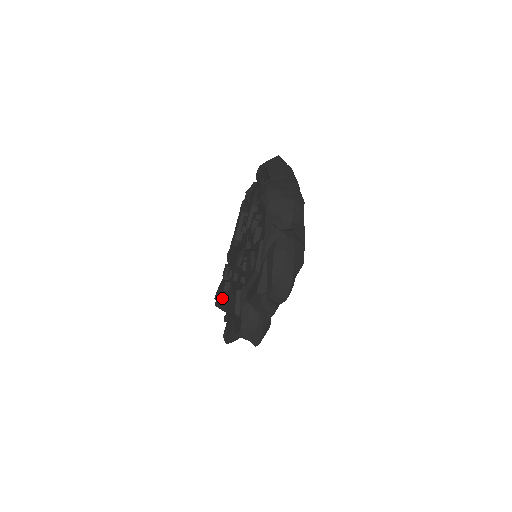
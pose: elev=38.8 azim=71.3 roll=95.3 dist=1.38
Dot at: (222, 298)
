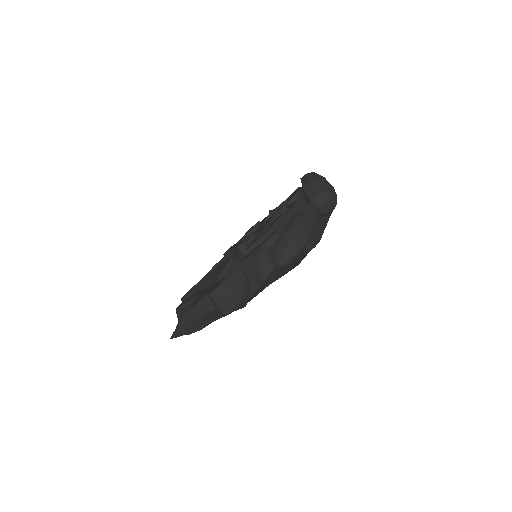
Dot at: (193, 294)
